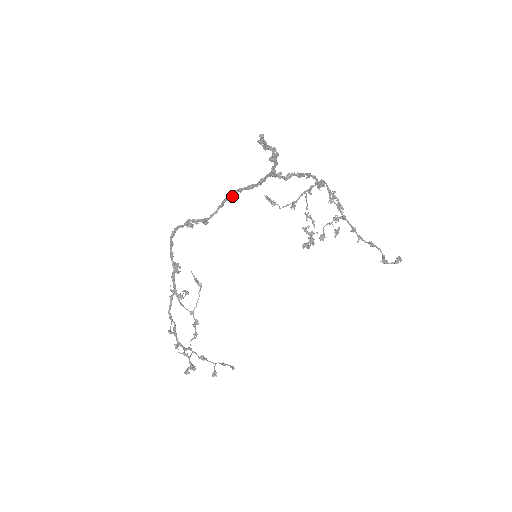
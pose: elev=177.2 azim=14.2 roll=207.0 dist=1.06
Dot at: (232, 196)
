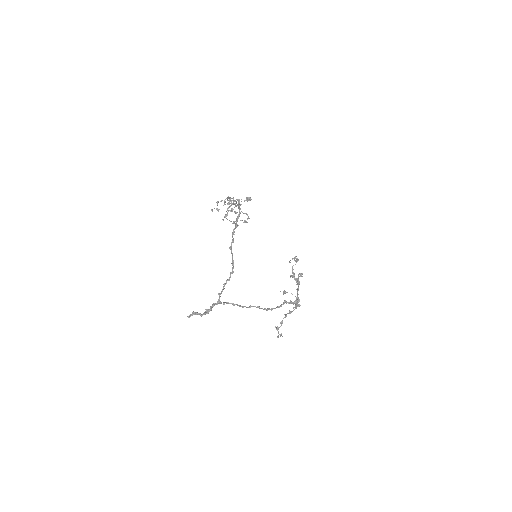
Dot at: (233, 266)
